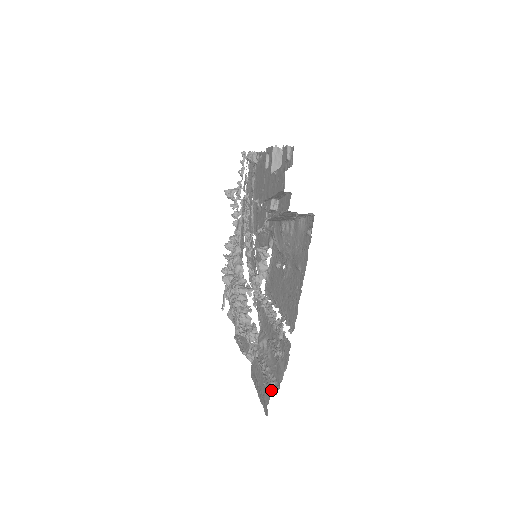
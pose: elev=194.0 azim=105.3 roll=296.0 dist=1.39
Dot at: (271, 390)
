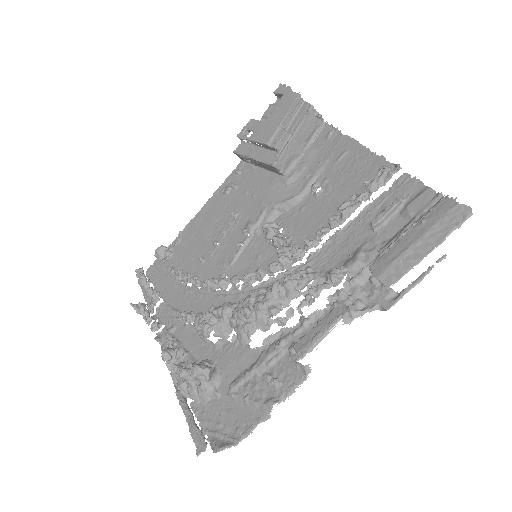
Dot at: (439, 207)
